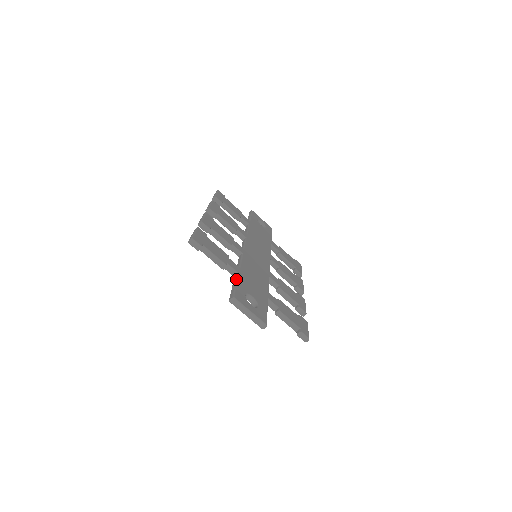
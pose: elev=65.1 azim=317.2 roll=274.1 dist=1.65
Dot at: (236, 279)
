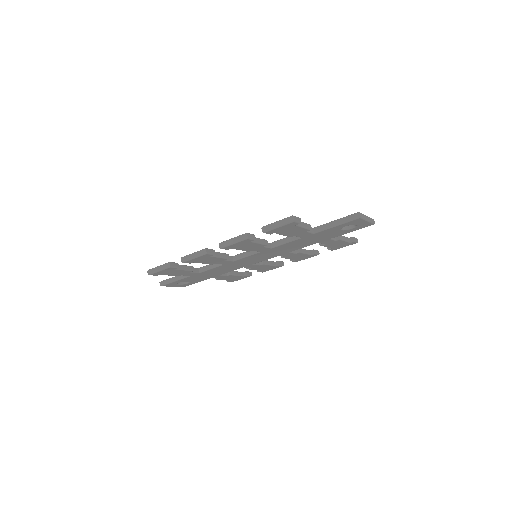
Dot at: (324, 224)
